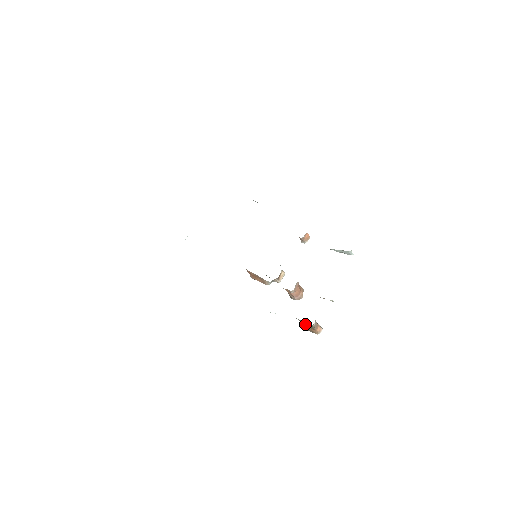
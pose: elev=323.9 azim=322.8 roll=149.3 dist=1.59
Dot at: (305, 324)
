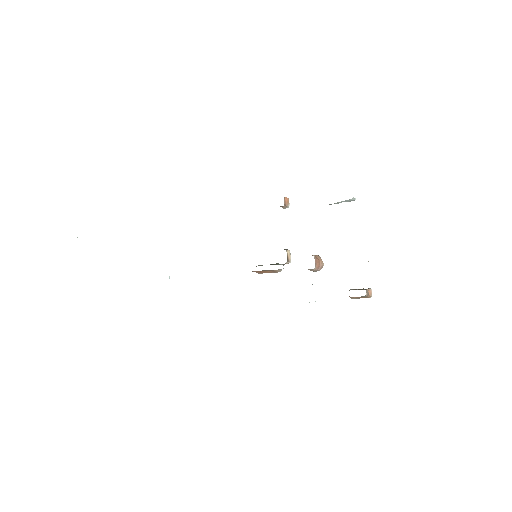
Dot at: occluded
